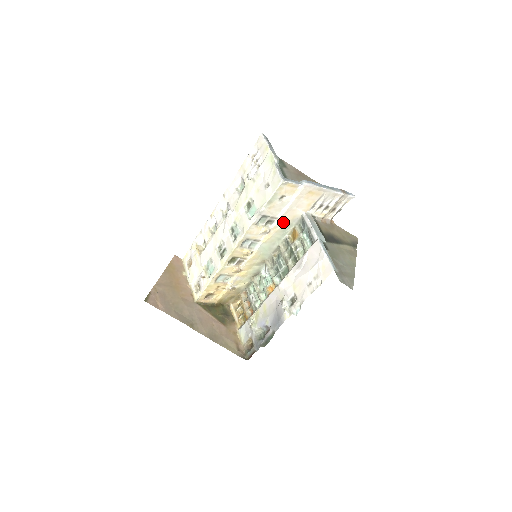
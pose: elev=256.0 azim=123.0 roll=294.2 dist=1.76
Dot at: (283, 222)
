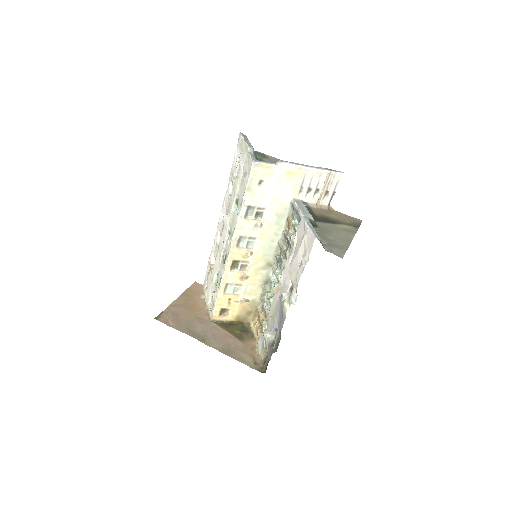
Dot at: (273, 212)
